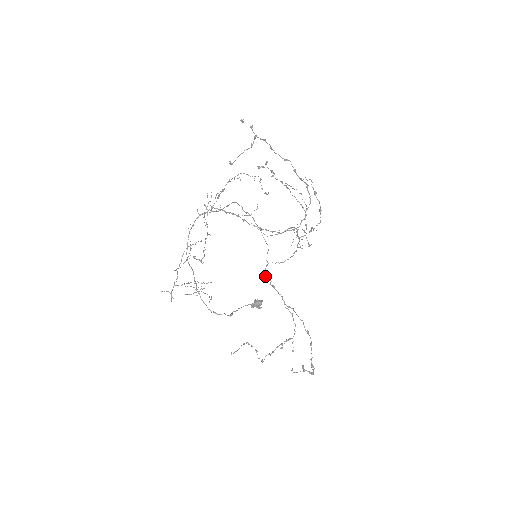
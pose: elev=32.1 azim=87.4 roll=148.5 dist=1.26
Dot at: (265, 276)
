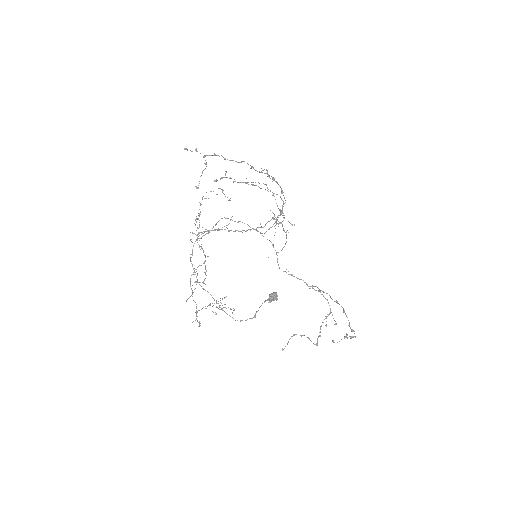
Dot at: occluded
